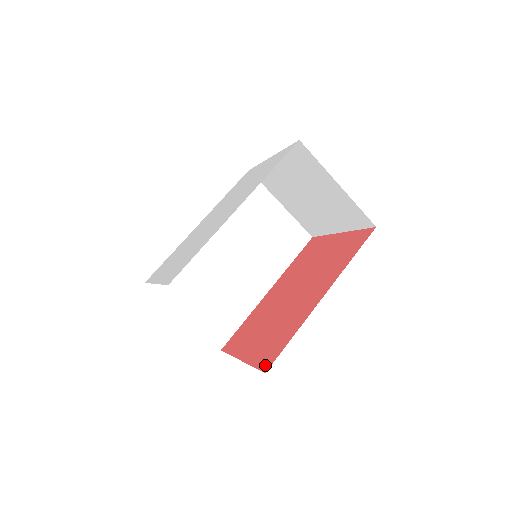
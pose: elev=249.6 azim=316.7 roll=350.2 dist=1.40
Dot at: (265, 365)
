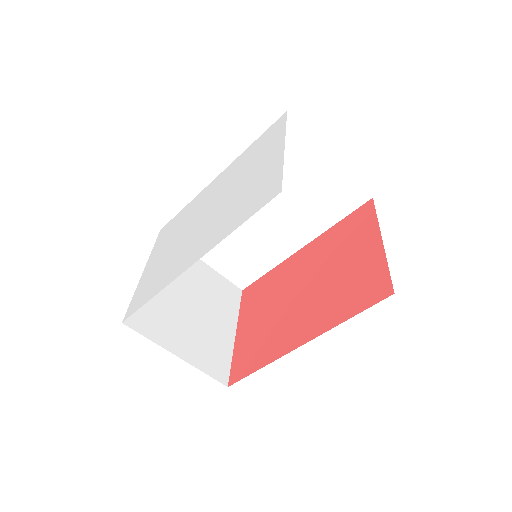
Dot at: (233, 376)
